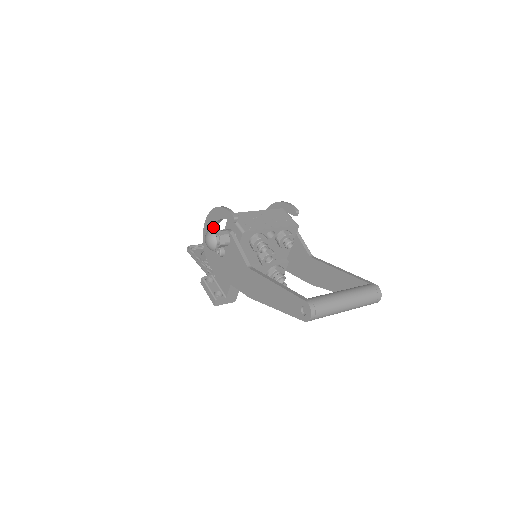
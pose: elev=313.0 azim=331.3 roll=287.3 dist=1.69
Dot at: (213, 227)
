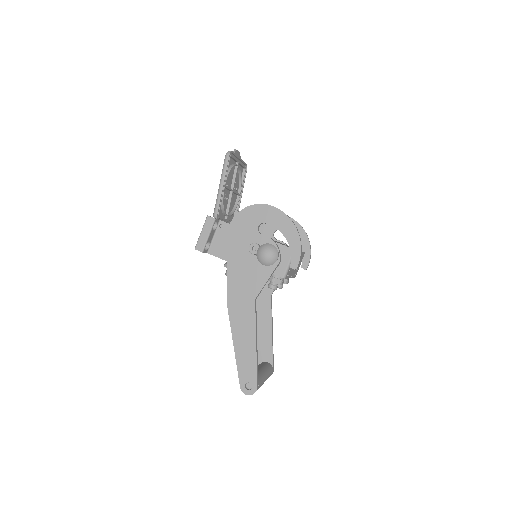
Dot at: (275, 227)
